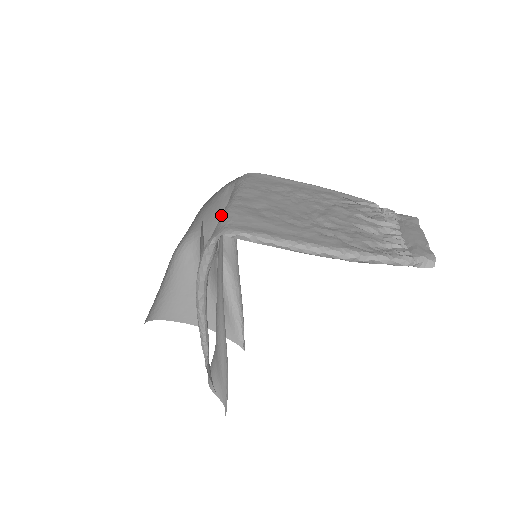
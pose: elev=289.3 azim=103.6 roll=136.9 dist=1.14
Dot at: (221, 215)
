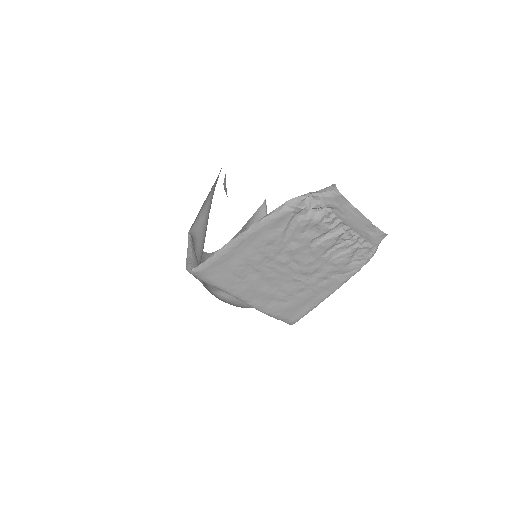
Dot at: occluded
